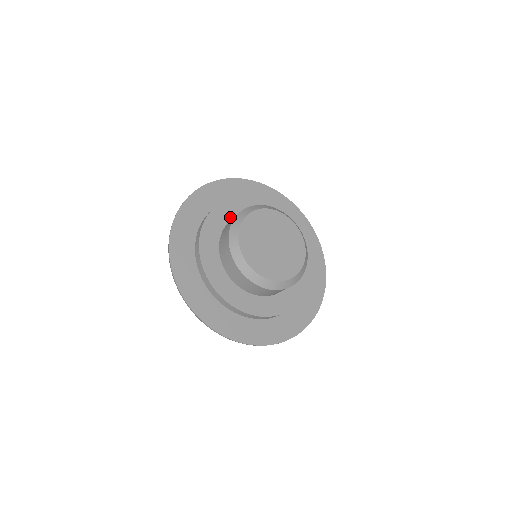
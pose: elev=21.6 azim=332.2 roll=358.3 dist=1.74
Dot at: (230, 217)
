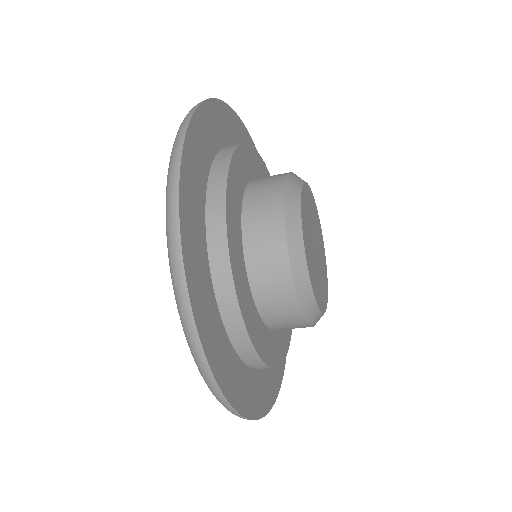
Dot at: (246, 177)
